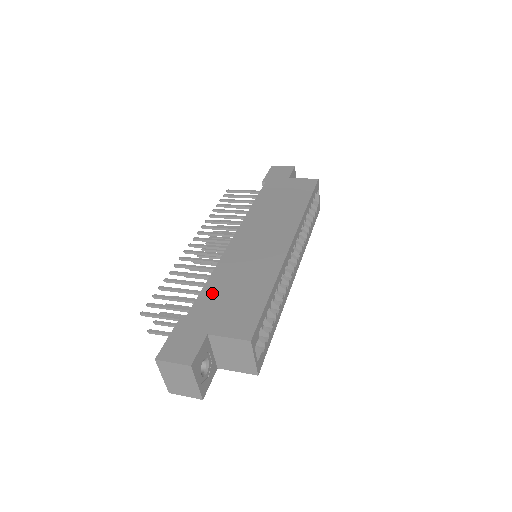
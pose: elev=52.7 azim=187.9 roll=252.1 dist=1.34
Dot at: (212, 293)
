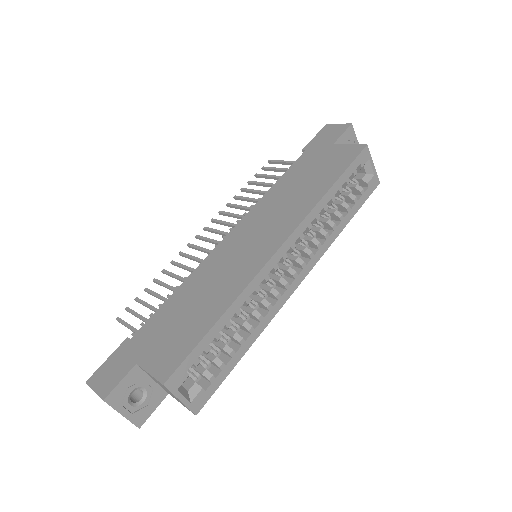
Dot at: (169, 309)
